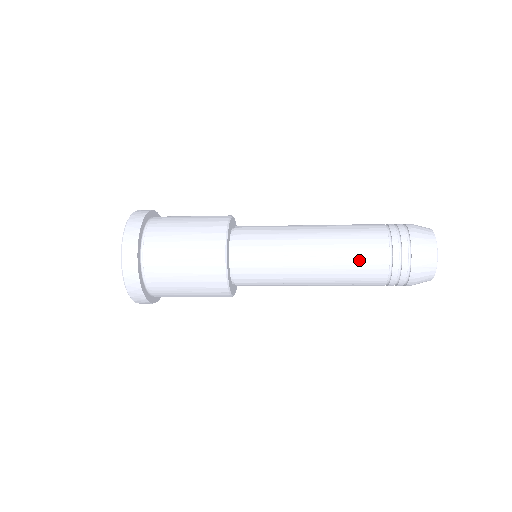
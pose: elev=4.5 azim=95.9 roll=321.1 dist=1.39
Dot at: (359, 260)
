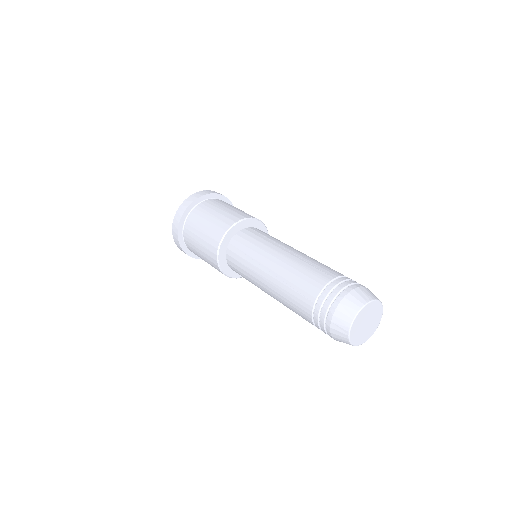
Dot at: (295, 291)
